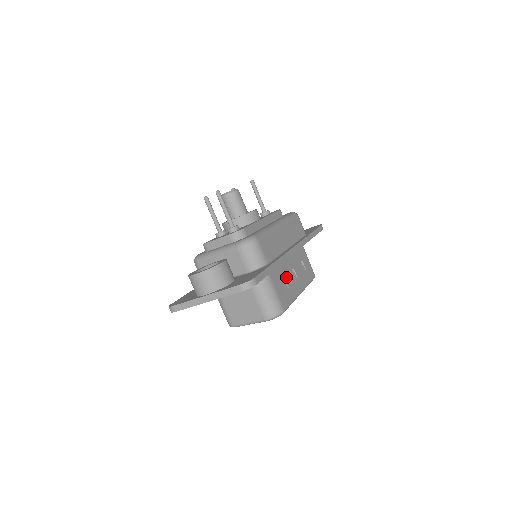
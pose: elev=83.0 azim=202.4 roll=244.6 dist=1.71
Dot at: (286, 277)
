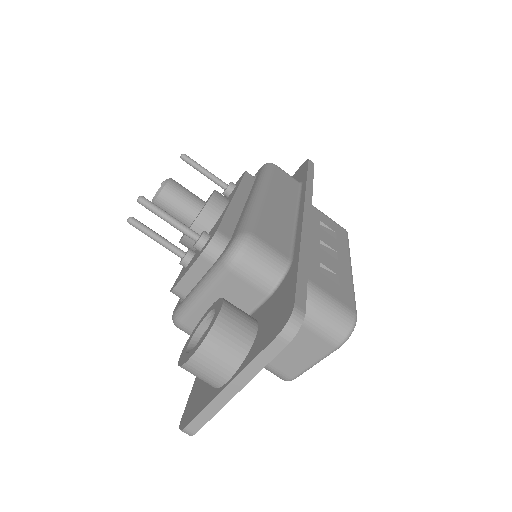
Dot at: (321, 260)
